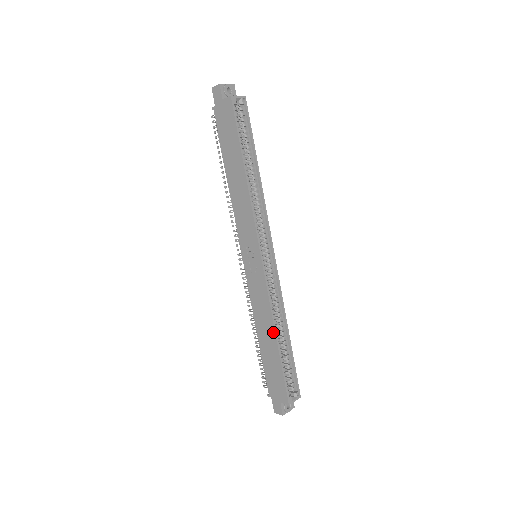
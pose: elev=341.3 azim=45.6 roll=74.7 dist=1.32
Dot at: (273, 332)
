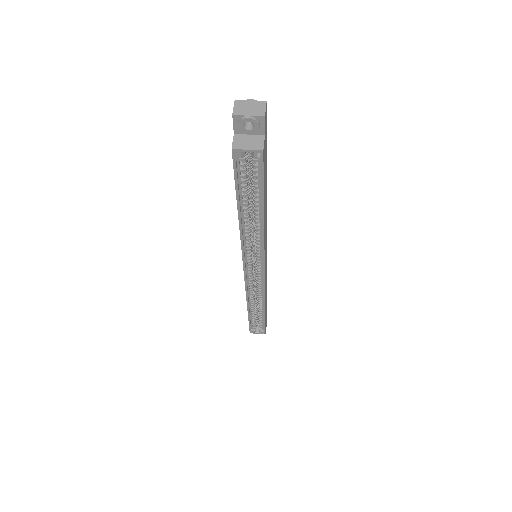
Dot at: (247, 304)
